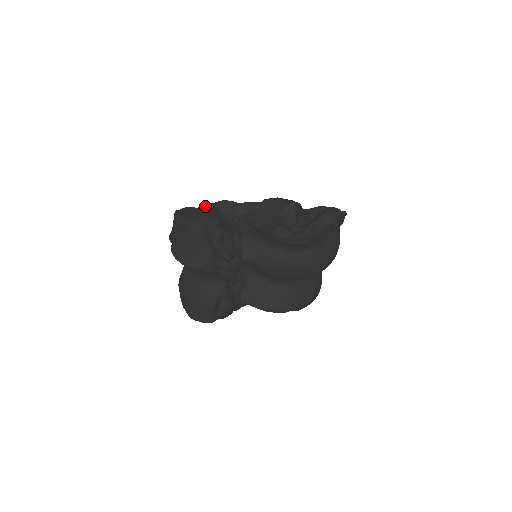
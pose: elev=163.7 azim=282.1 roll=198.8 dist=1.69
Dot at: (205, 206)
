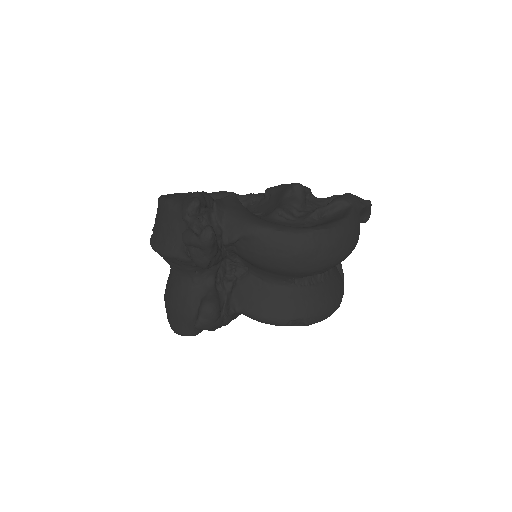
Dot at: occluded
